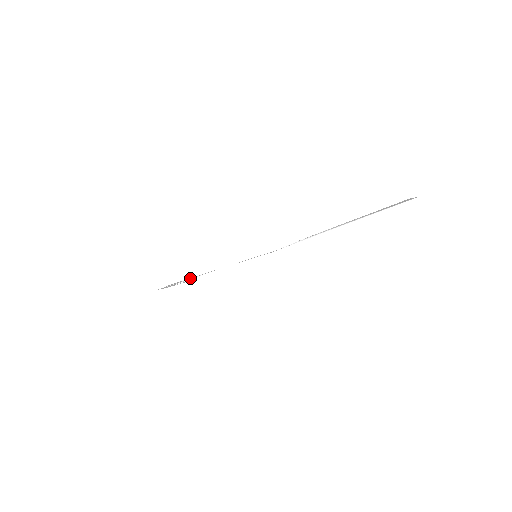
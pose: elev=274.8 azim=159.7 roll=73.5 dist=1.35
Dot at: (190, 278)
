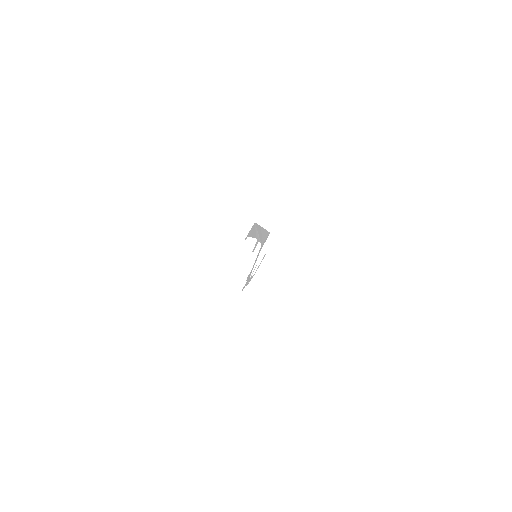
Dot at: (247, 280)
